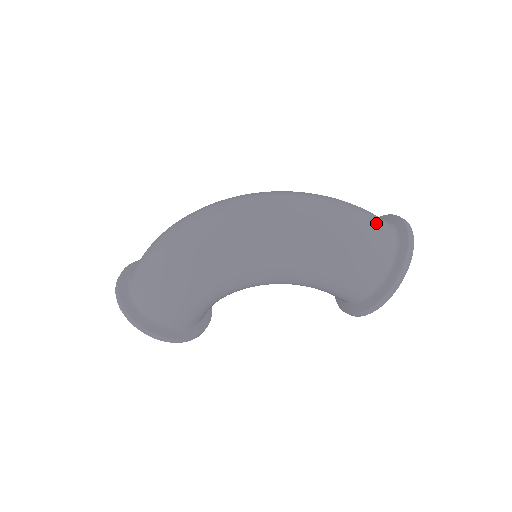
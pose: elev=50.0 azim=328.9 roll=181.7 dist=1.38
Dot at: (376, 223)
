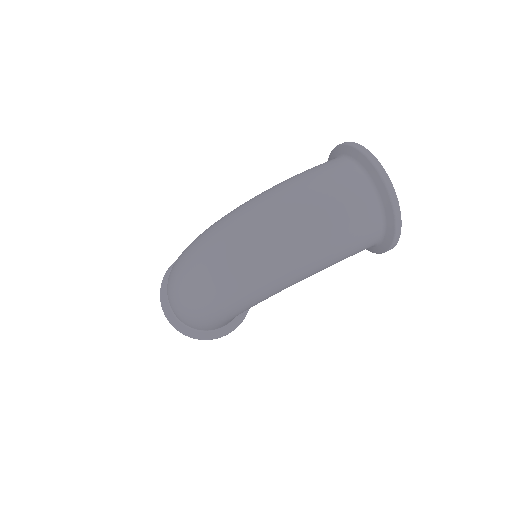
Dot at: (350, 200)
